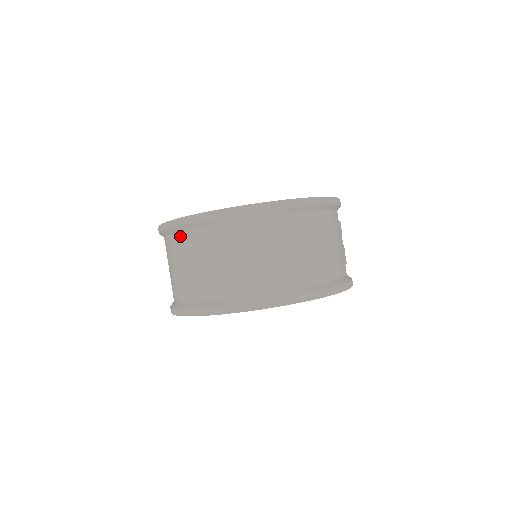
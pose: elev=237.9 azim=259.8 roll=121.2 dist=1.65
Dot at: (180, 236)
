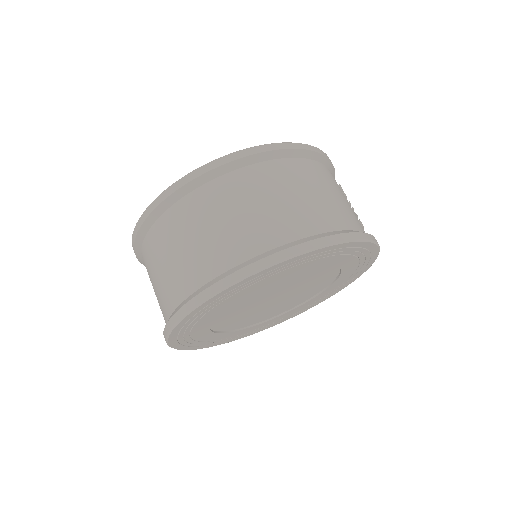
Dot at: (154, 229)
